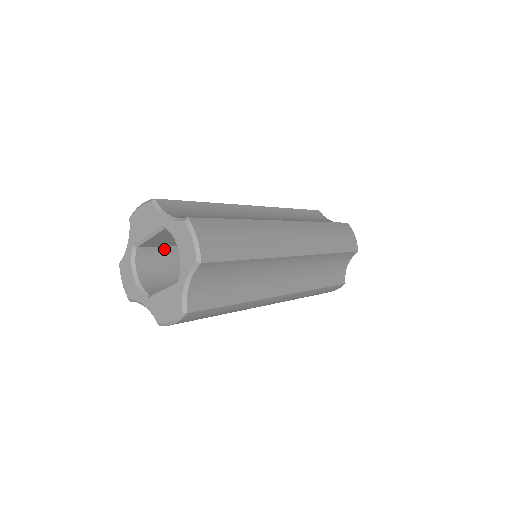
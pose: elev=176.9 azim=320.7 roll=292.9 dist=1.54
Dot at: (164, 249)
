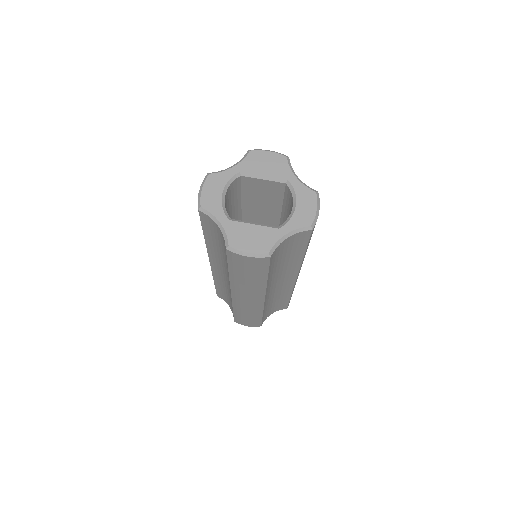
Dot at: (239, 194)
